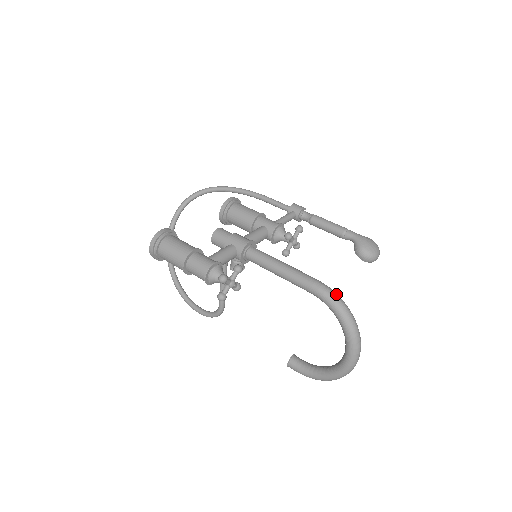
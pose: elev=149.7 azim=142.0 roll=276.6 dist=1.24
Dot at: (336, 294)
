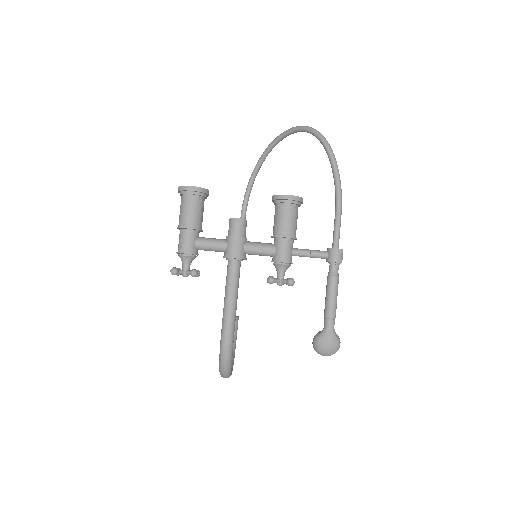
Dot at: (228, 353)
